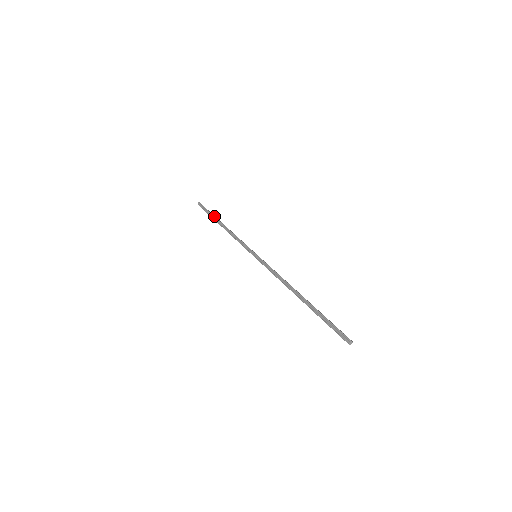
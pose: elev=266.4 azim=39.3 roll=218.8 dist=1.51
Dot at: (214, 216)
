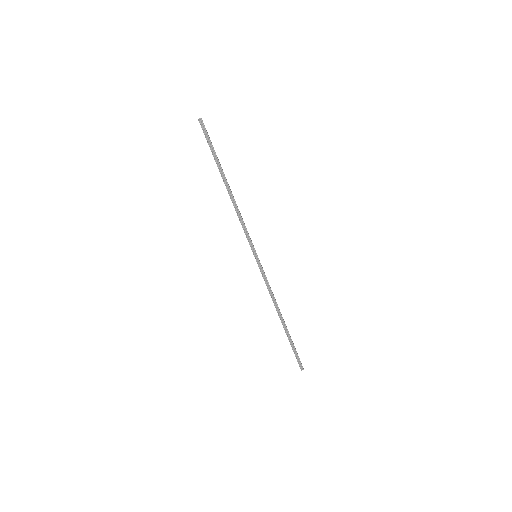
Dot at: (220, 165)
